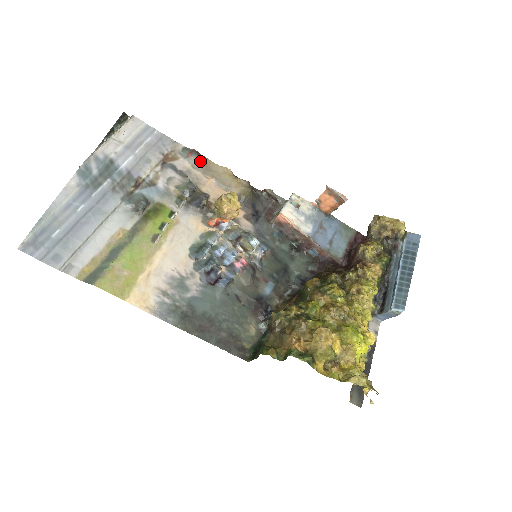
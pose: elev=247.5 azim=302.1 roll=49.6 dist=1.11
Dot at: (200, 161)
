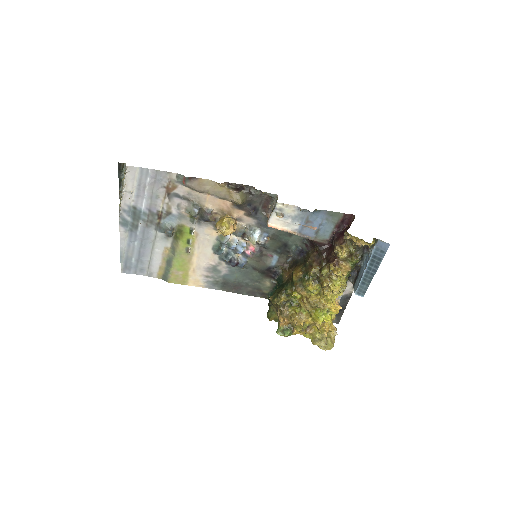
Dot at: (194, 184)
